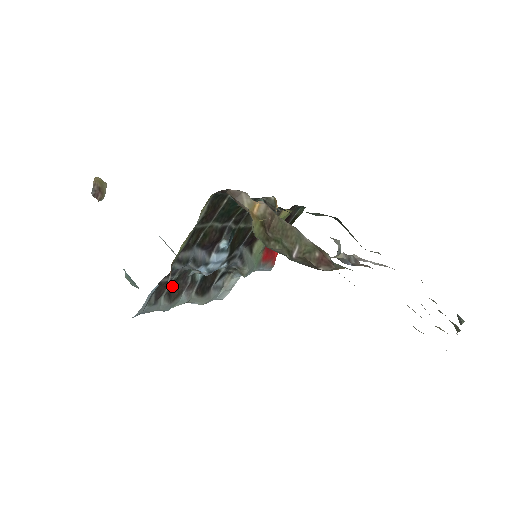
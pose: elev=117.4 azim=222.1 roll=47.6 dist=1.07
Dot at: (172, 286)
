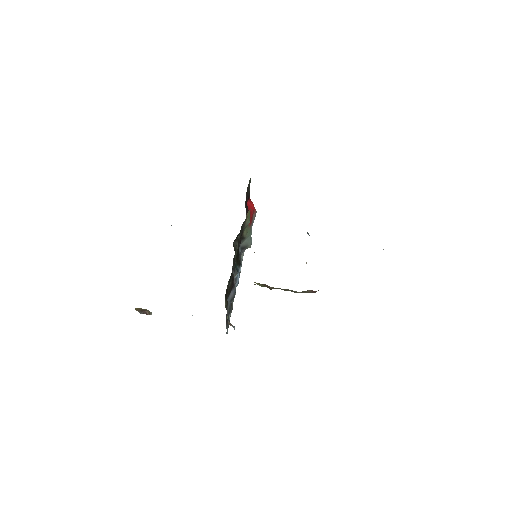
Dot at: occluded
